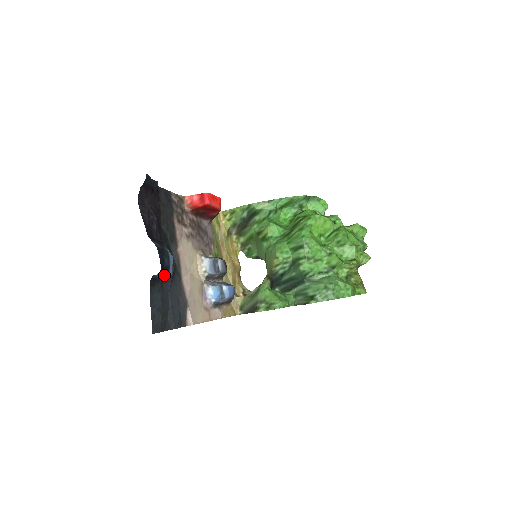
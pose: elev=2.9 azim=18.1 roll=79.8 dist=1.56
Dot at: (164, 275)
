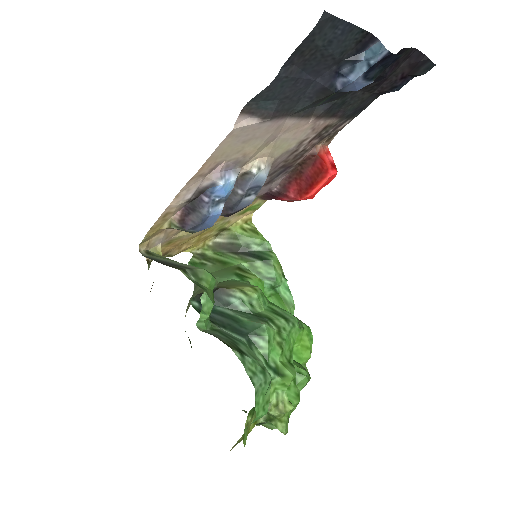
Dot at: (361, 65)
